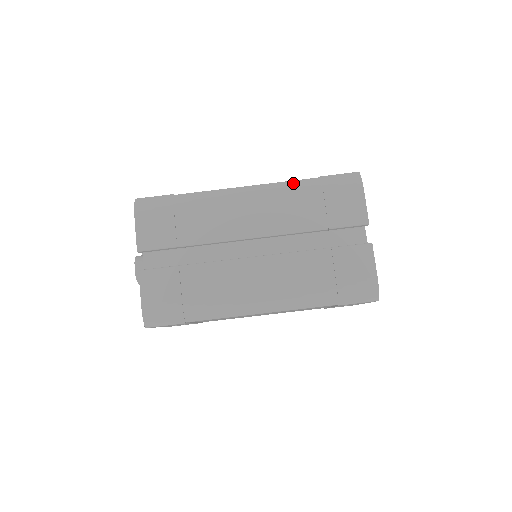
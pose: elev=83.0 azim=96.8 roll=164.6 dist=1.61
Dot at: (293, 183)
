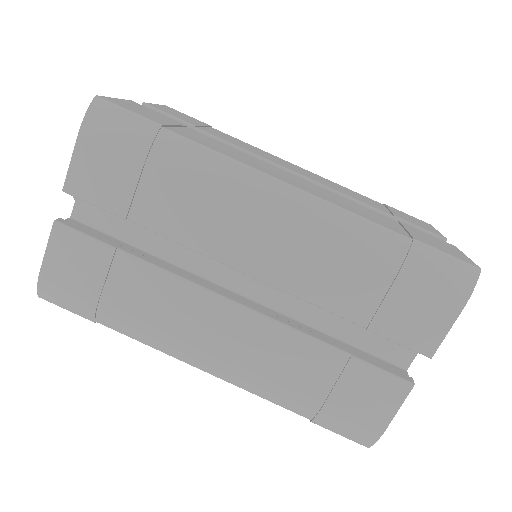
Dot at: (362, 225)
